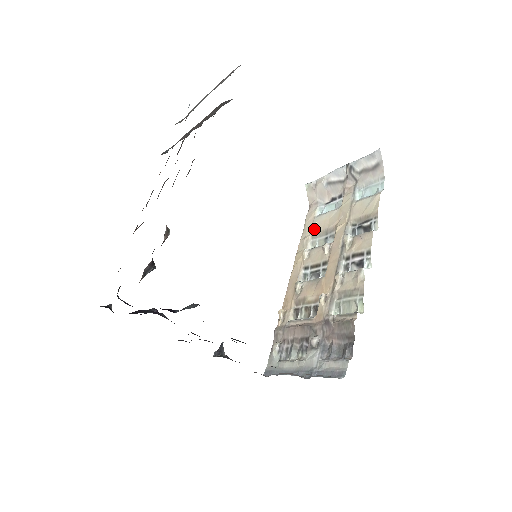
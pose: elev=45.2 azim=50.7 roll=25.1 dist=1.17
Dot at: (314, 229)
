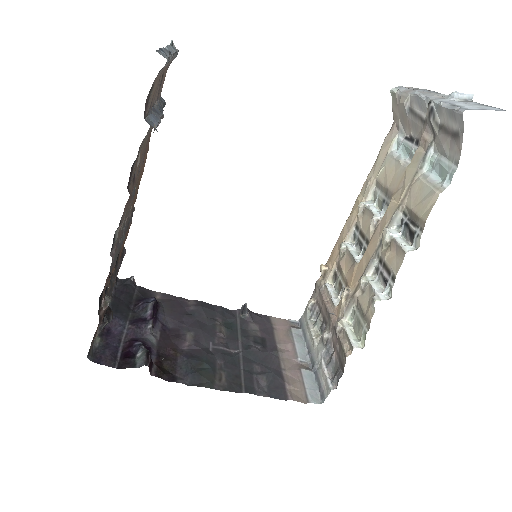
Dot at: (380, 174)
